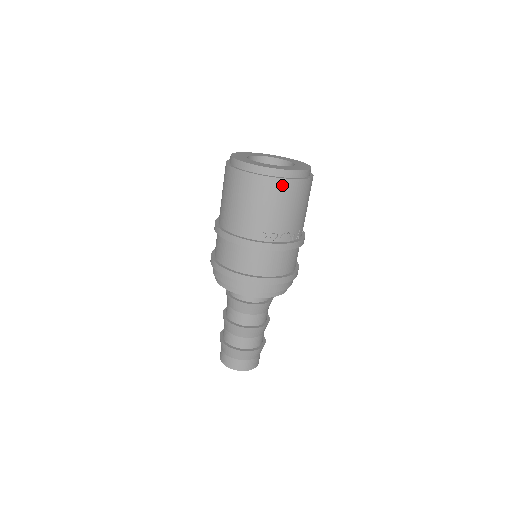
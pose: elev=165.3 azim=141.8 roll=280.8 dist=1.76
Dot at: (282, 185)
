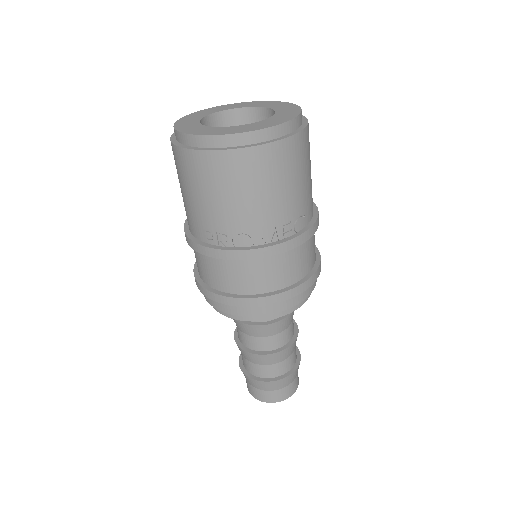
Dot at: (209, 161)
